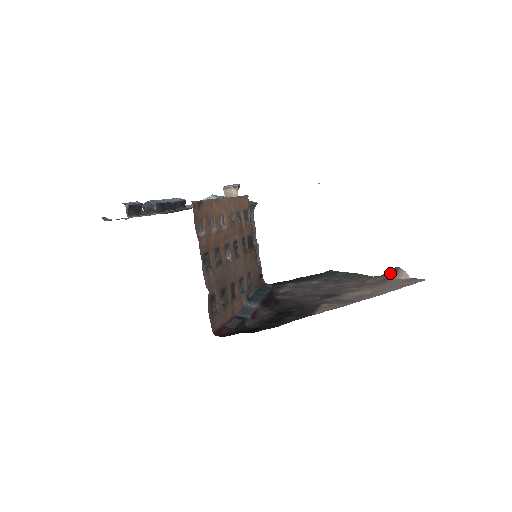
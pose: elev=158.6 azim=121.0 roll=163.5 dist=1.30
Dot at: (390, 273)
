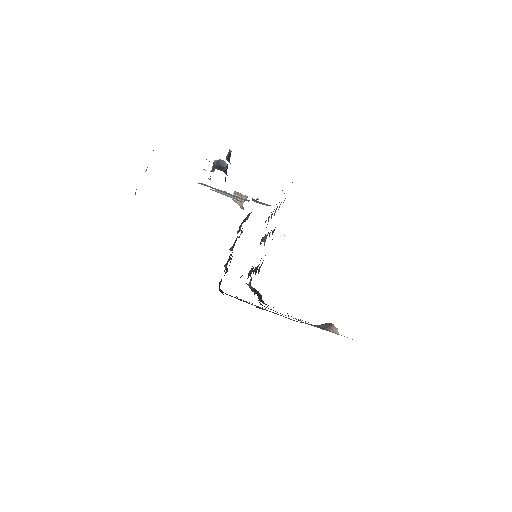
Dot at: (324, 325)
